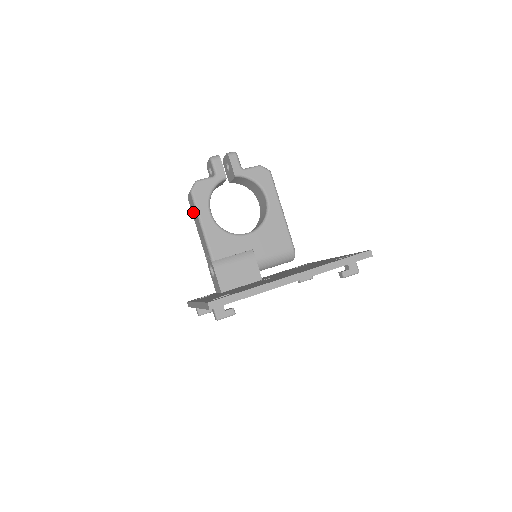
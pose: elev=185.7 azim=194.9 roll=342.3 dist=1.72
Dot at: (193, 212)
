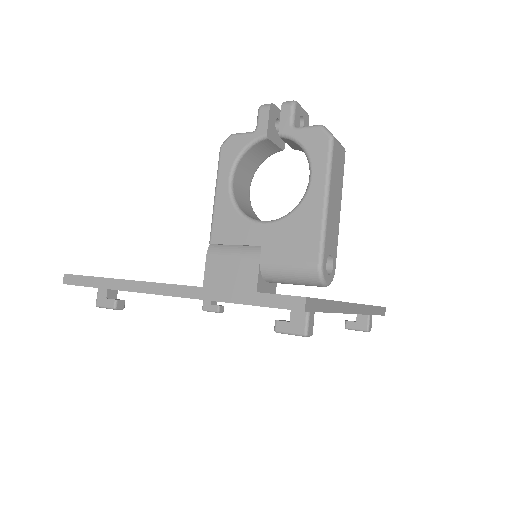
Dot at: occluded
